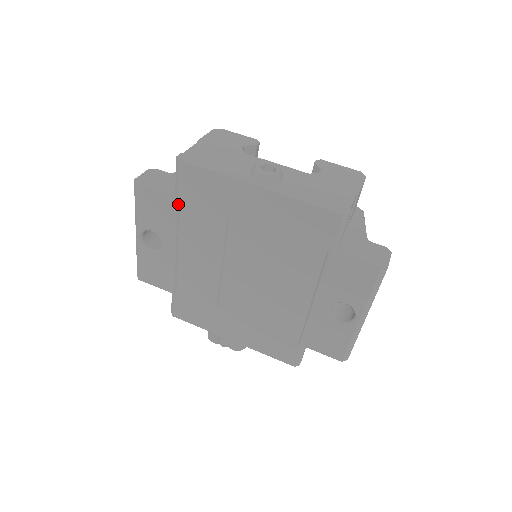
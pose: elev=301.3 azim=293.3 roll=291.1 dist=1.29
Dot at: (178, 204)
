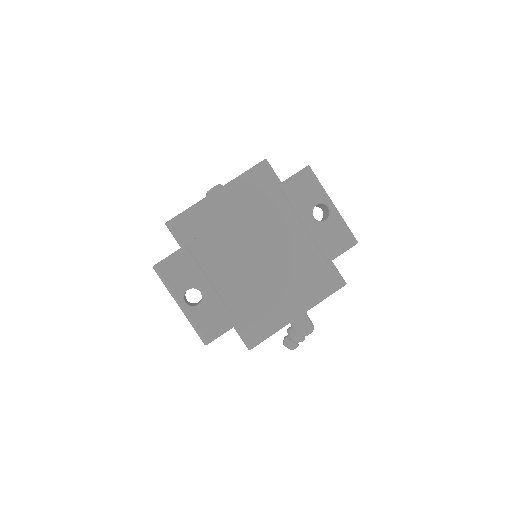
Dot at: (188, 250)
